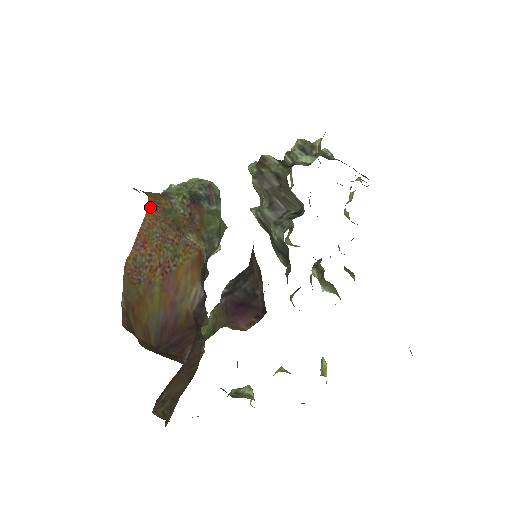
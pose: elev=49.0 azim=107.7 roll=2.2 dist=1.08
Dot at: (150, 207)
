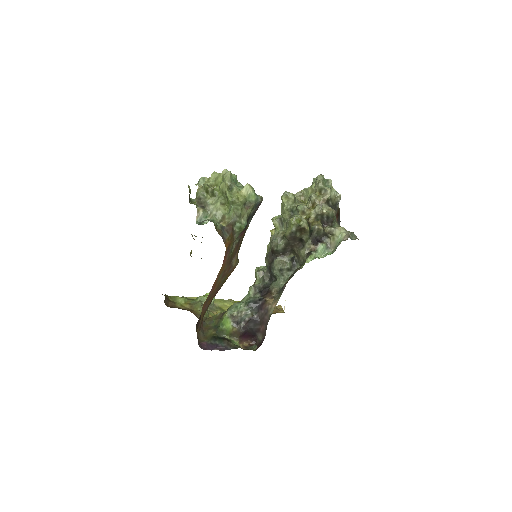
Dot at: (224, 258)
